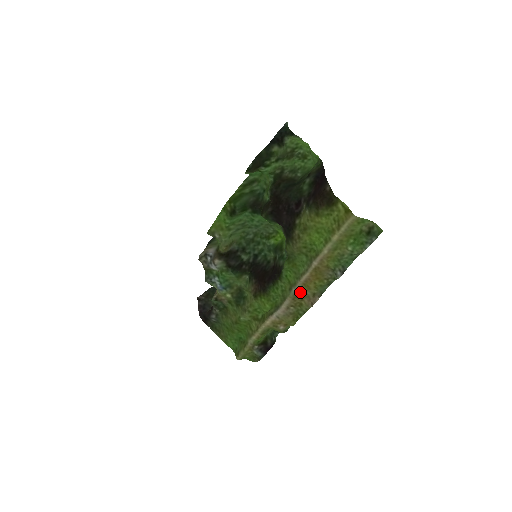
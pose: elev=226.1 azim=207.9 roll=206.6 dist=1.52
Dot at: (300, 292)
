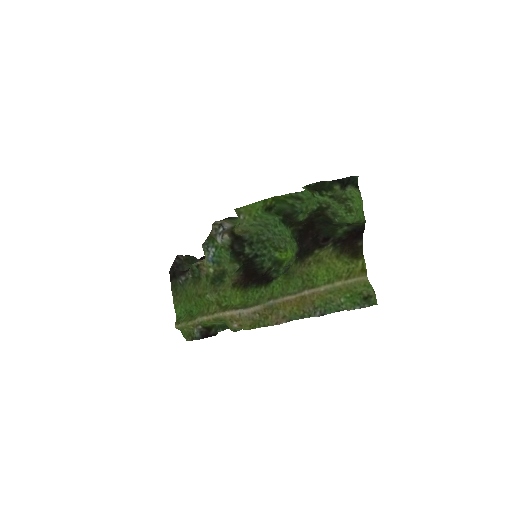
Dot at: (275, 307)
